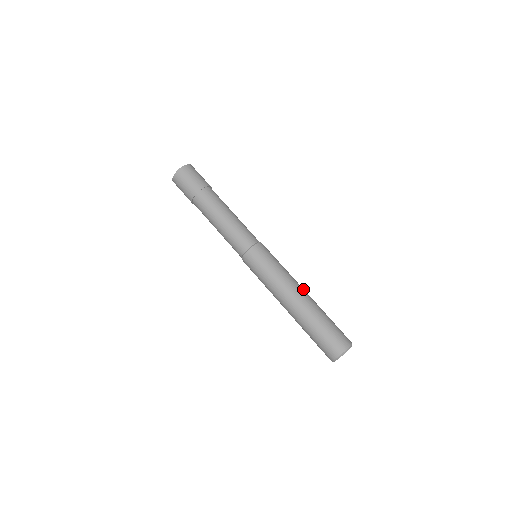
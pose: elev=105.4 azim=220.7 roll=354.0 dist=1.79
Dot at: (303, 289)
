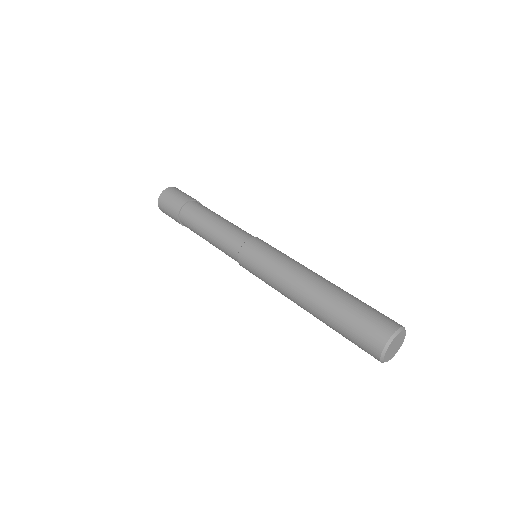
Dot at: (317, 275)
